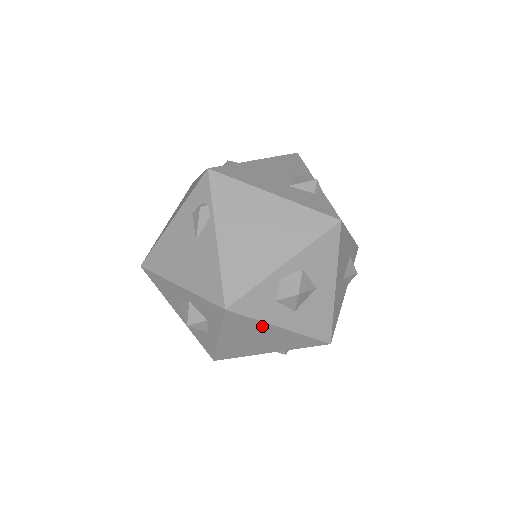
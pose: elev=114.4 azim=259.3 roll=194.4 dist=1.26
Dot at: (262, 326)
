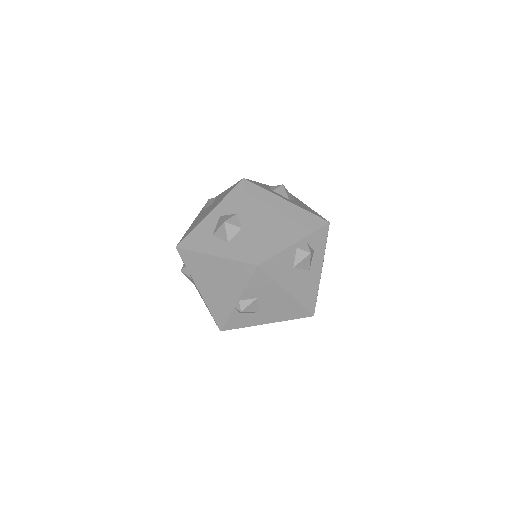
Dot at: (273, 199)
